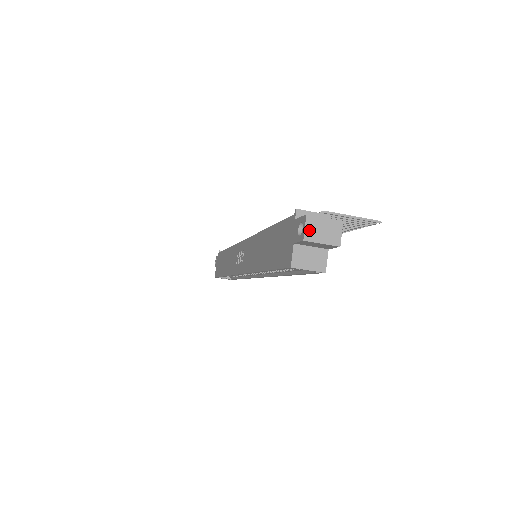
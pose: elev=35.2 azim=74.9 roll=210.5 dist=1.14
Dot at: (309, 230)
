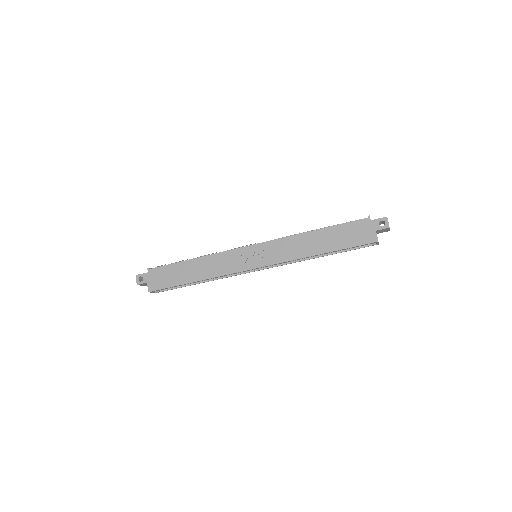
Dot at: occluded
